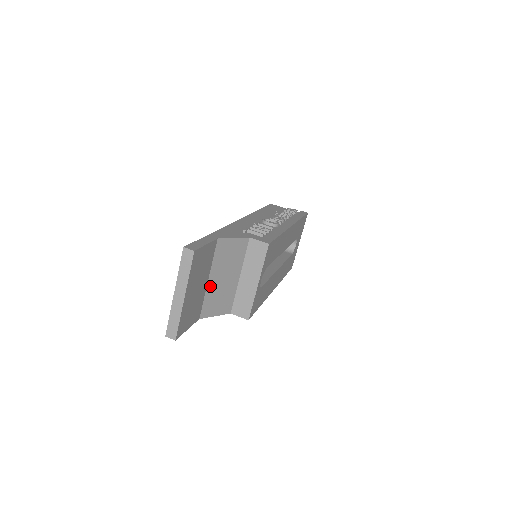
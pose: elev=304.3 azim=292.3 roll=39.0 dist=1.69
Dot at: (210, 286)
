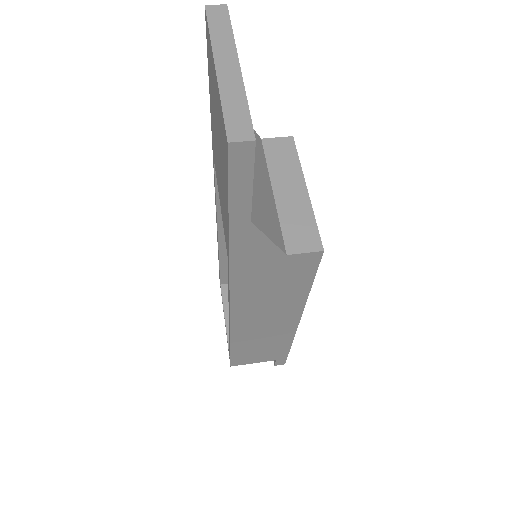
Dot at: occluded
